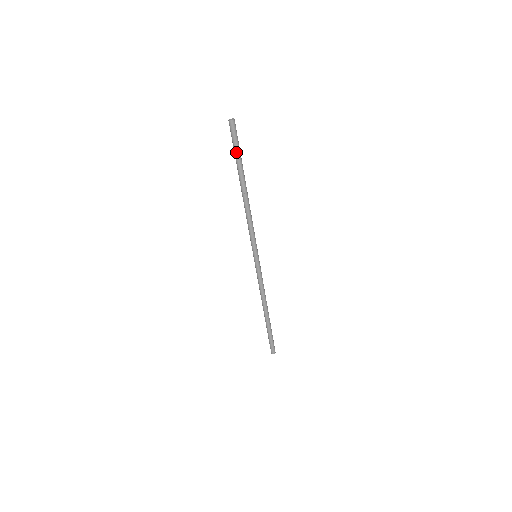
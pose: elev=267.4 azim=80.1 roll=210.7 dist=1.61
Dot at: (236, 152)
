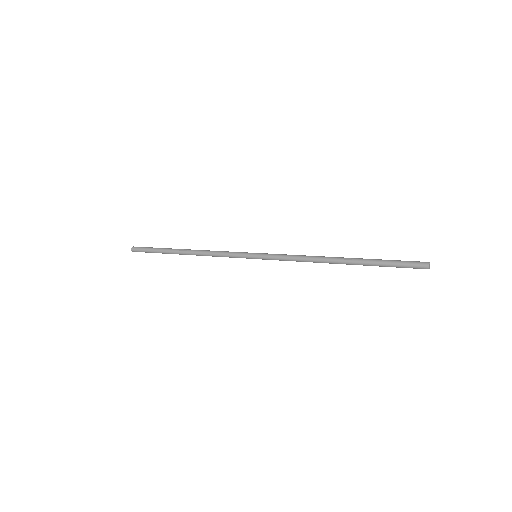
Dot at: (153, 249)
